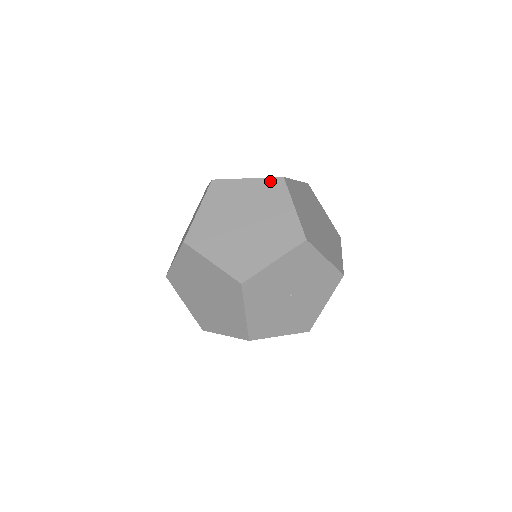
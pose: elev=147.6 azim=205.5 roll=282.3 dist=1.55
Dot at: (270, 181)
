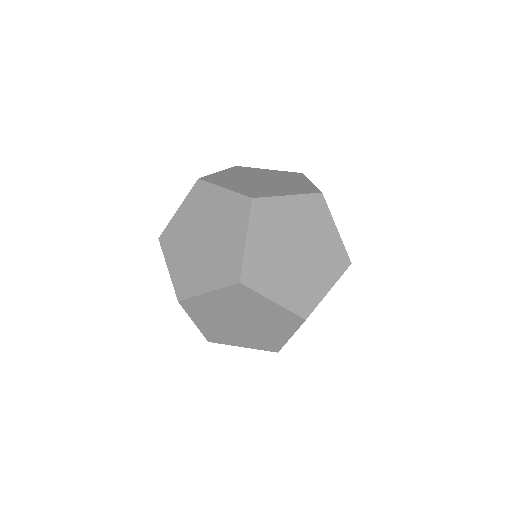
Dot at: (230, 289)
